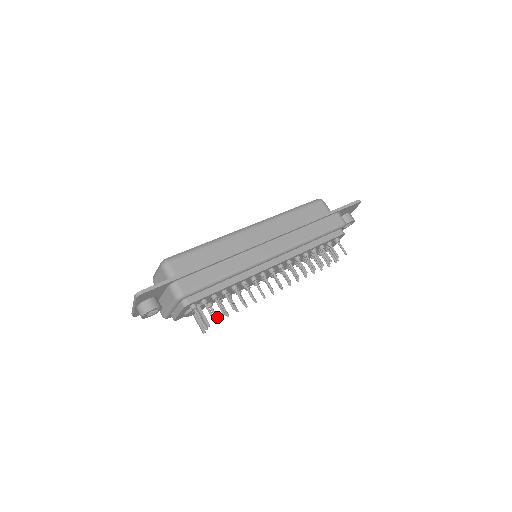
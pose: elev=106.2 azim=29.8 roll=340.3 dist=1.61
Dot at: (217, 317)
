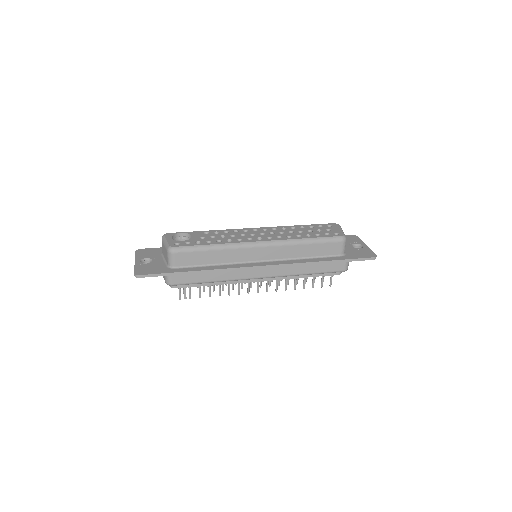
Dot at: occluded
